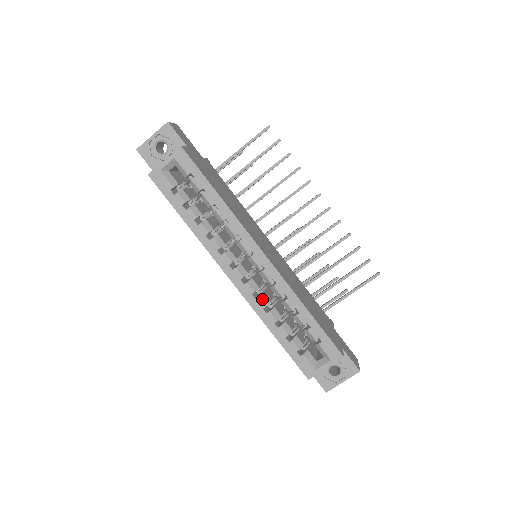
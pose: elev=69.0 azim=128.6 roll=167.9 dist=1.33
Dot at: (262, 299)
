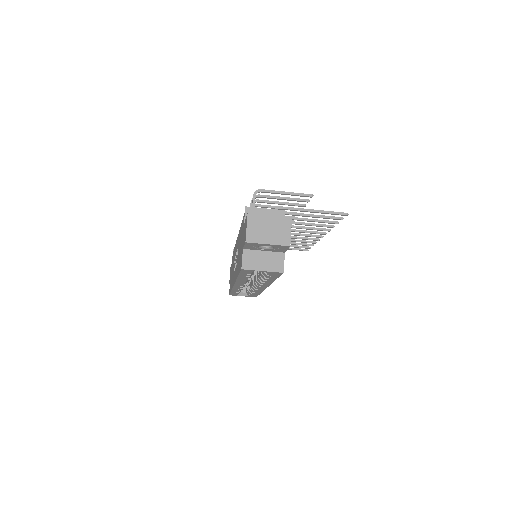
Dot at: occluded
